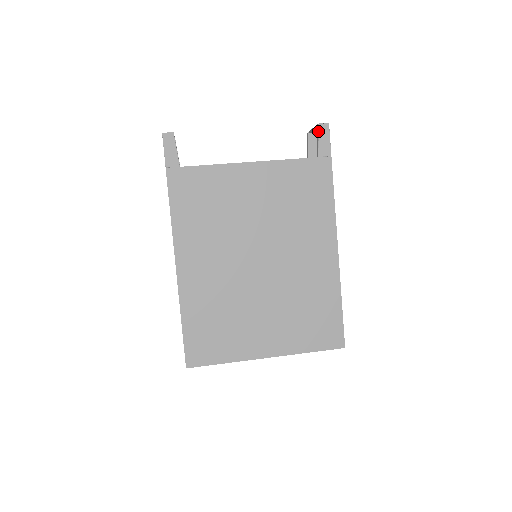
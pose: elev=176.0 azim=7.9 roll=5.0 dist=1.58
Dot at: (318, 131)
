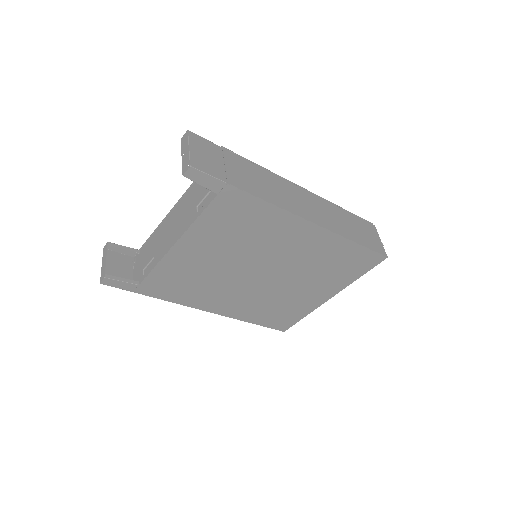
Dot at: occluded
